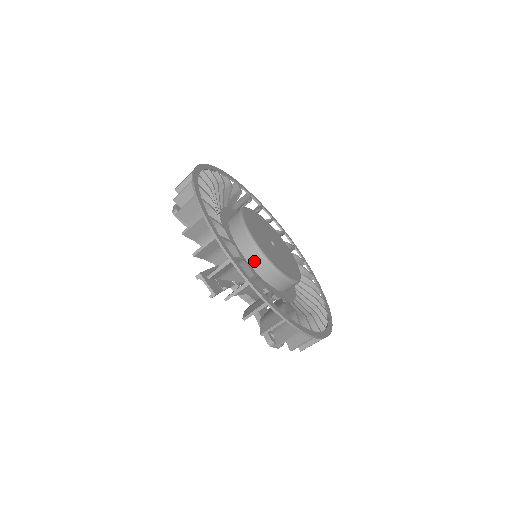
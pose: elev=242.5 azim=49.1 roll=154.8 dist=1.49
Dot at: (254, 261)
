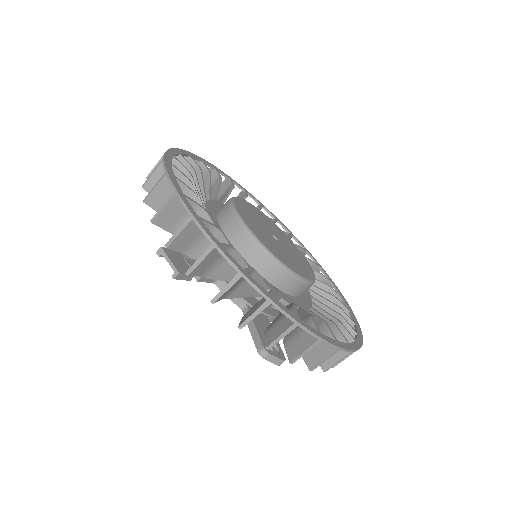
Dot at: (242, 245)
